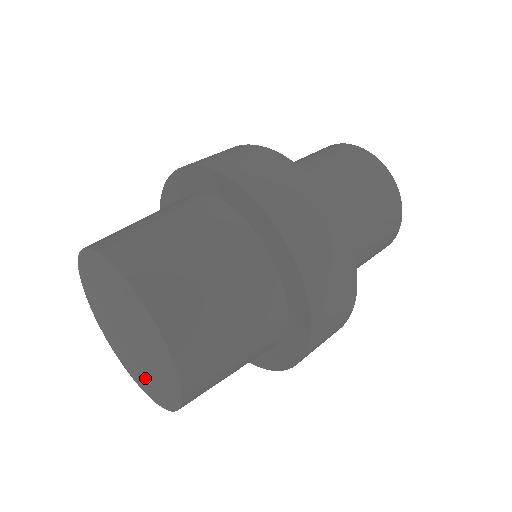
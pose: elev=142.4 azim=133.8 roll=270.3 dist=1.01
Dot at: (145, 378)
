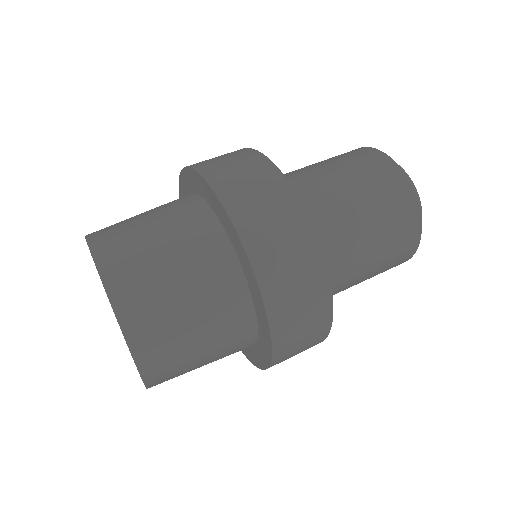
Dot at: occluded
